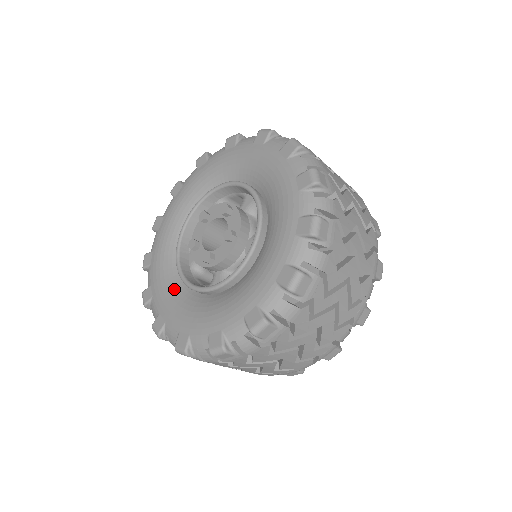
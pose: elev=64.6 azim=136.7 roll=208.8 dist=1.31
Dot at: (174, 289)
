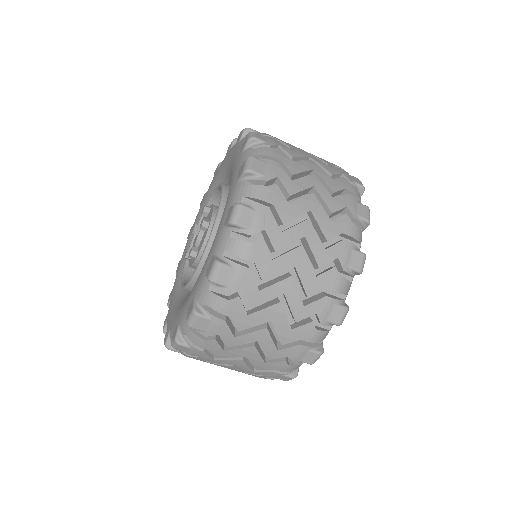
Dot at: (179, 301)
